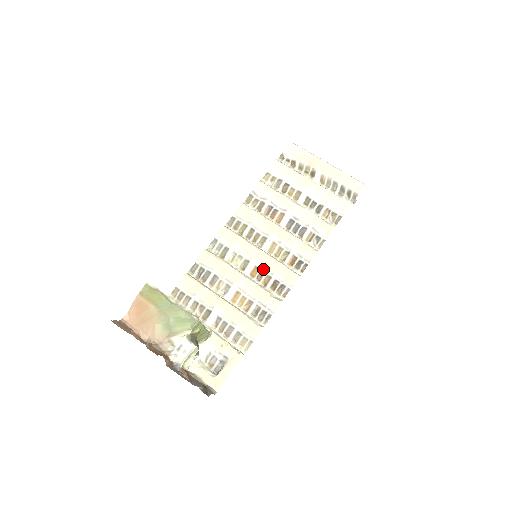
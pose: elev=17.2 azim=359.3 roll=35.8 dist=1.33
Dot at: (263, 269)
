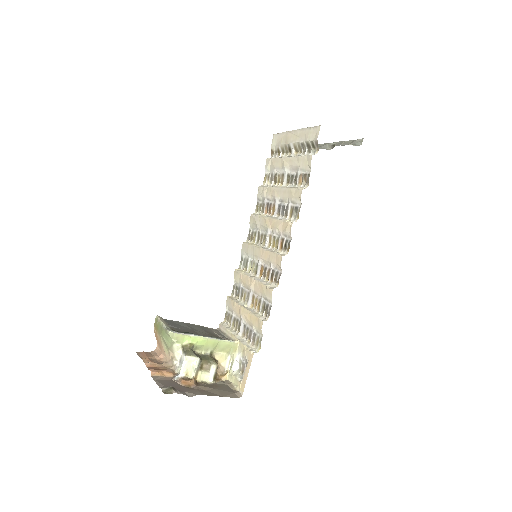
Dot at: (266, 265)
